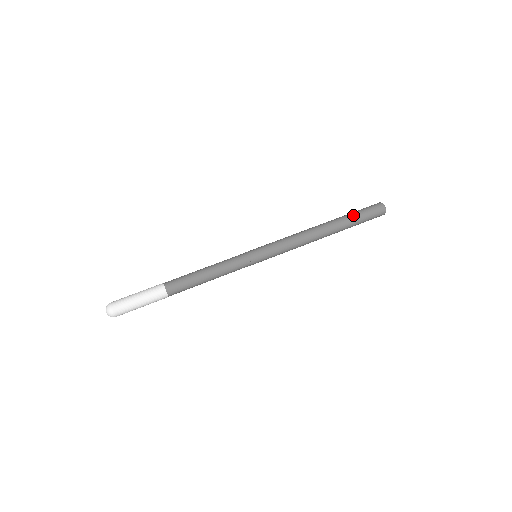
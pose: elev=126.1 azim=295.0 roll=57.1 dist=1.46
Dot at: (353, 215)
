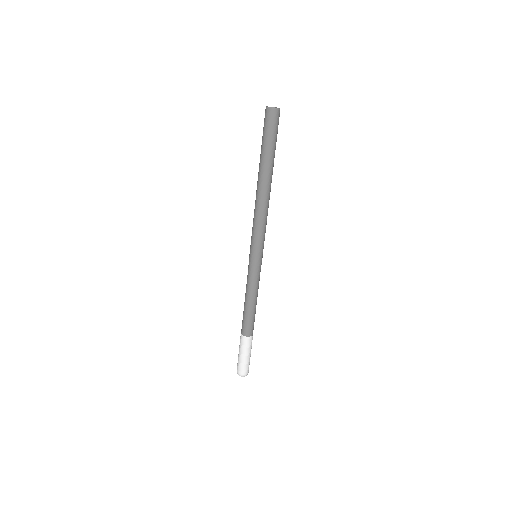
Dot at: (262, 149)
